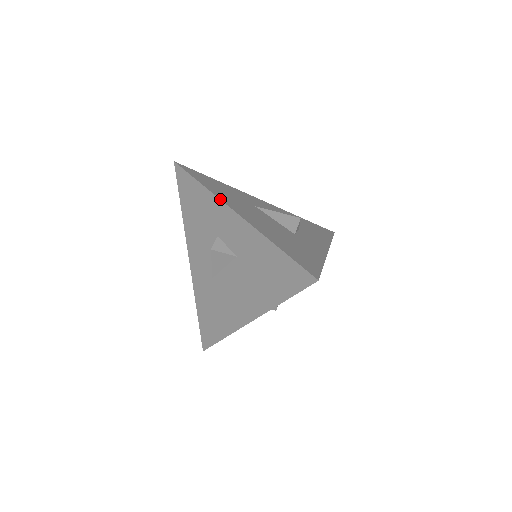
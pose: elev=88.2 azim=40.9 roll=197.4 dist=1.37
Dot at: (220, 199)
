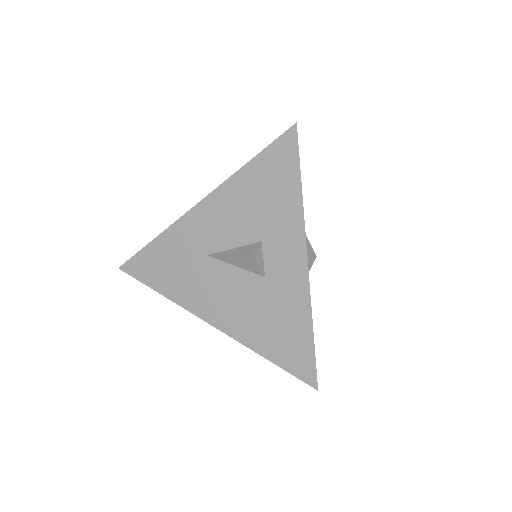
Dot at: occluded
